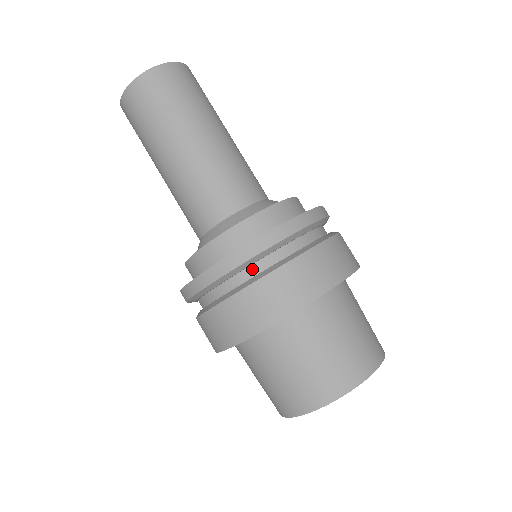
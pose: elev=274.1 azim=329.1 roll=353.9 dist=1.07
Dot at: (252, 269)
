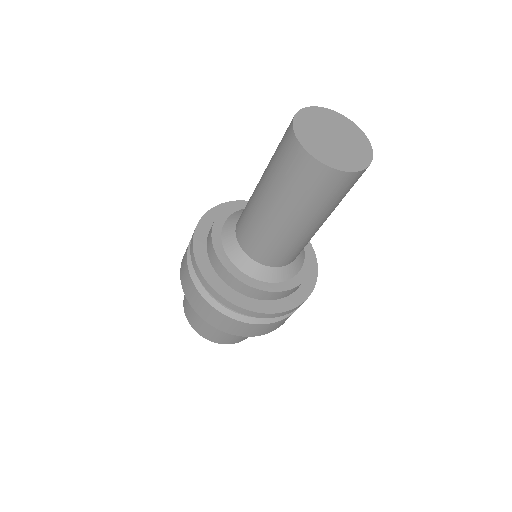
Dot at: occluded
